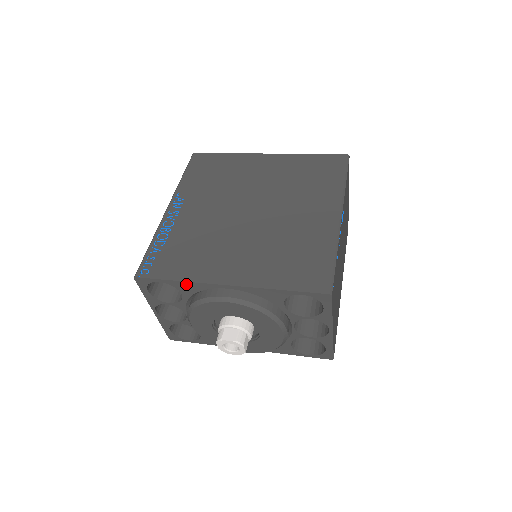
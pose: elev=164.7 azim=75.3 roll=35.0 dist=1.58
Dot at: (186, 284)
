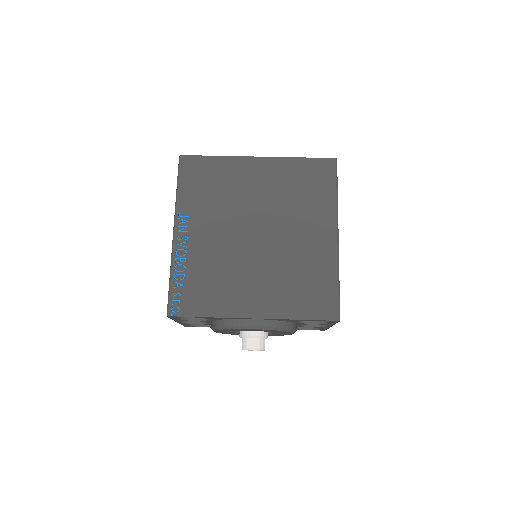
Dot at: (216, 318)
